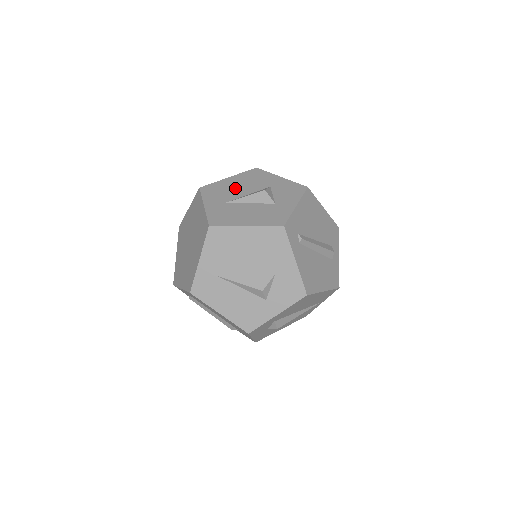
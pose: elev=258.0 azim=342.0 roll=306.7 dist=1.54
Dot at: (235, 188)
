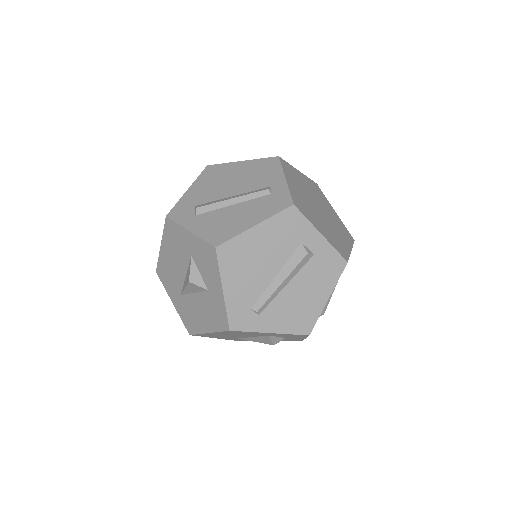
Dot at: (173, 267)
